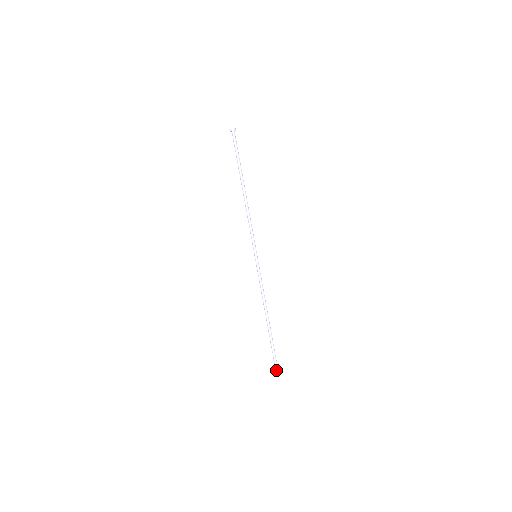
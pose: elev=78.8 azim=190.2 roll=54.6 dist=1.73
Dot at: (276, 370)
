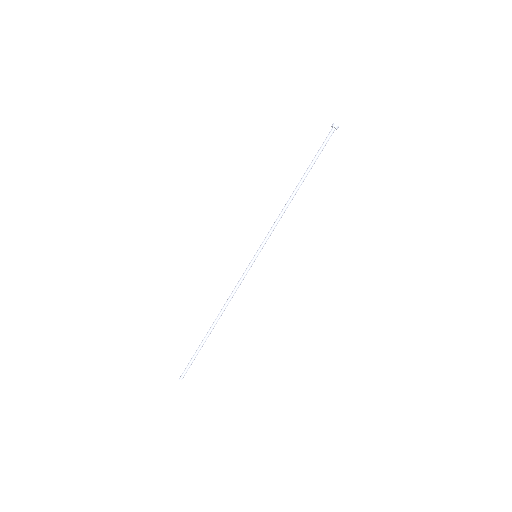
Dot at: (184, 373)
